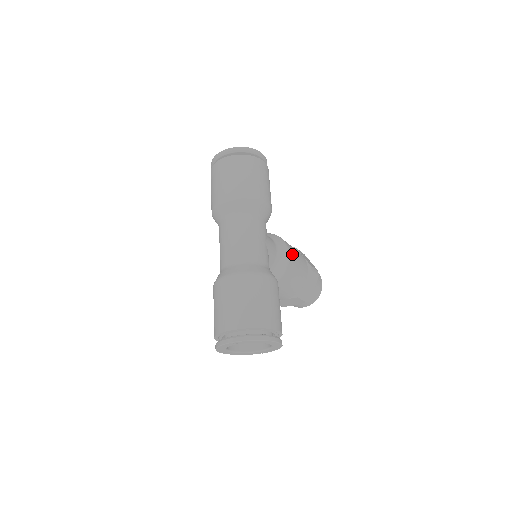
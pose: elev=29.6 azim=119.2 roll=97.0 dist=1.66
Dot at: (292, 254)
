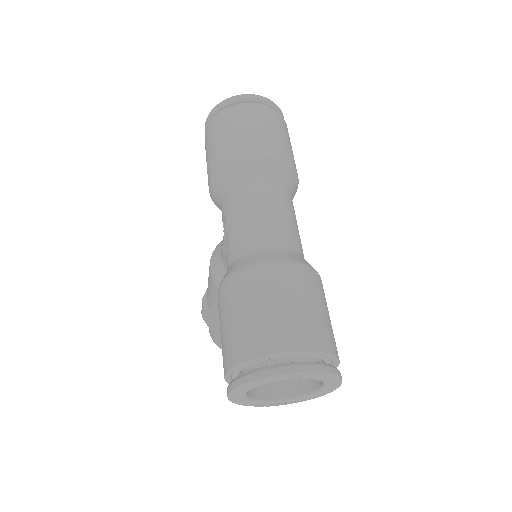
Dot at: occluded
